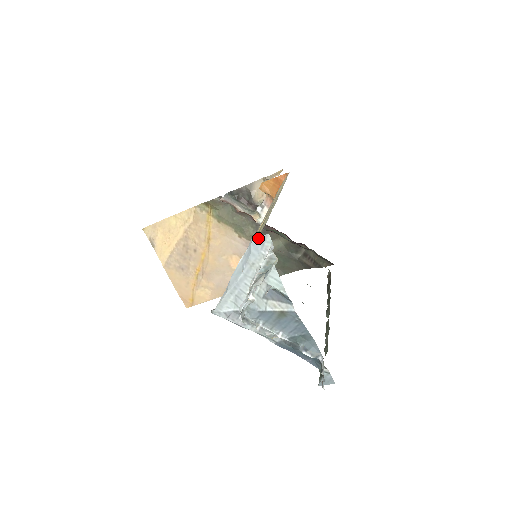
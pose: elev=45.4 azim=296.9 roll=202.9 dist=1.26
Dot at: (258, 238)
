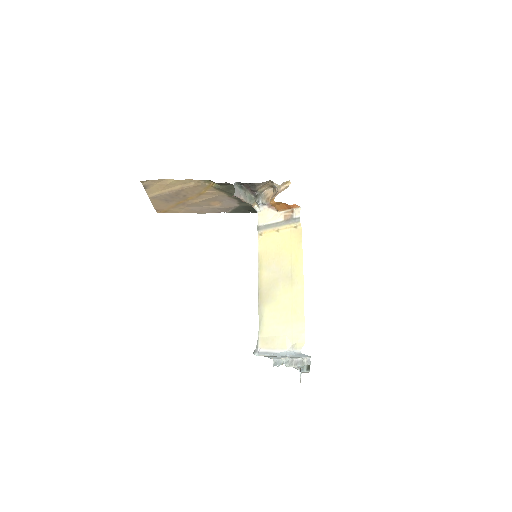
Dot at: (304, 354)
